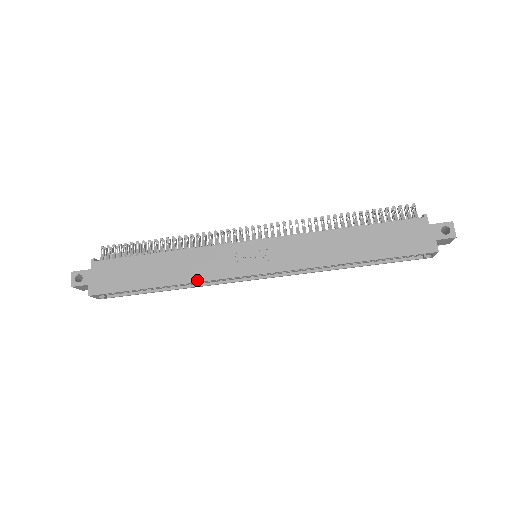
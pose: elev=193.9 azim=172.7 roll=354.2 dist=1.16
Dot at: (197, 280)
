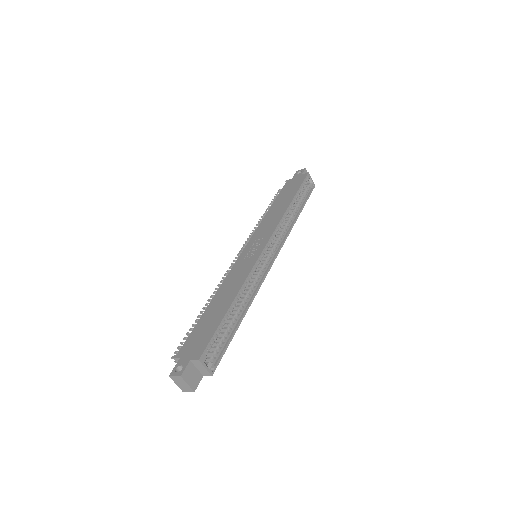
Dot at: (245, 279)
